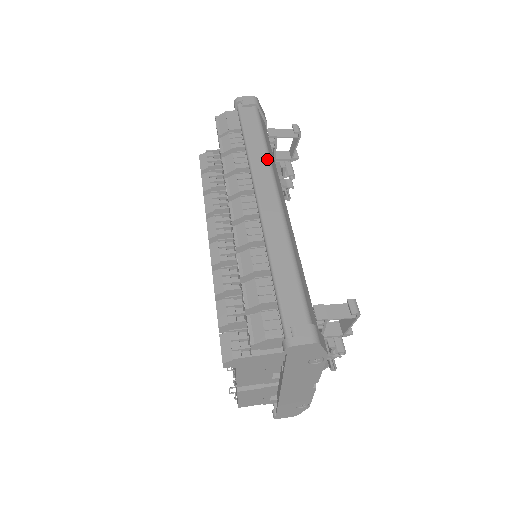
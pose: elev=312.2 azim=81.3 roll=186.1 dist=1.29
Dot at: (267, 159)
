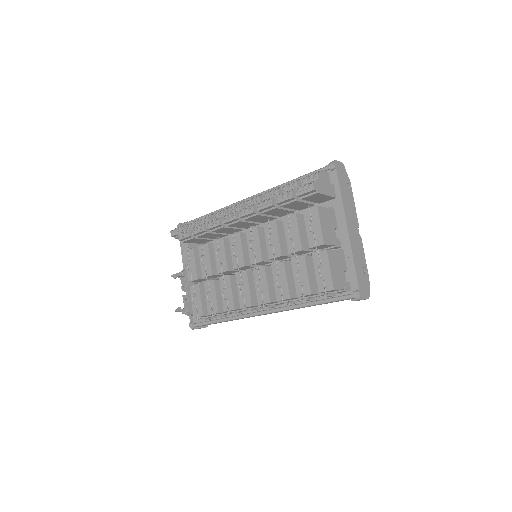
Dot at: occluded
